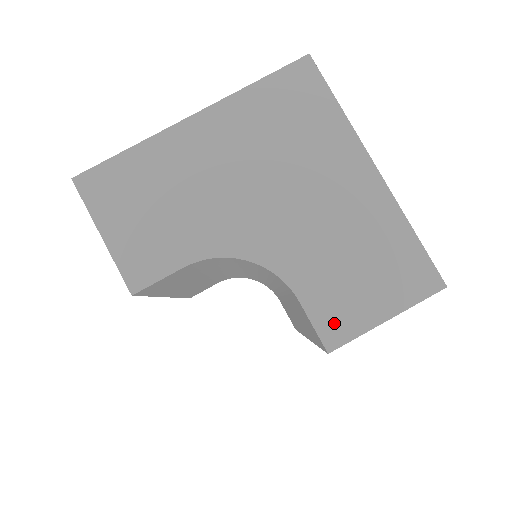
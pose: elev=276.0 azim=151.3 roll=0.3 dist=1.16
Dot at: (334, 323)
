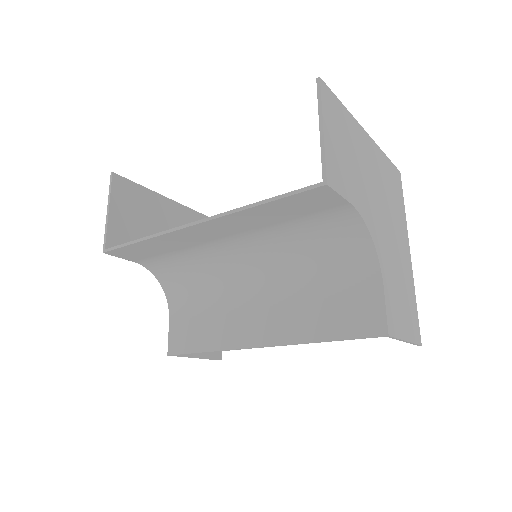
Dot at: (392, 319)
